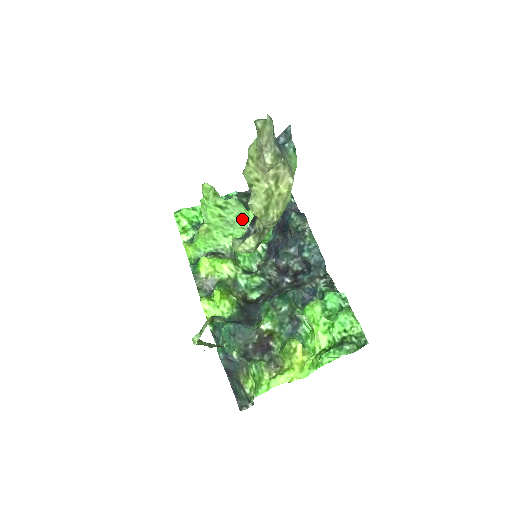
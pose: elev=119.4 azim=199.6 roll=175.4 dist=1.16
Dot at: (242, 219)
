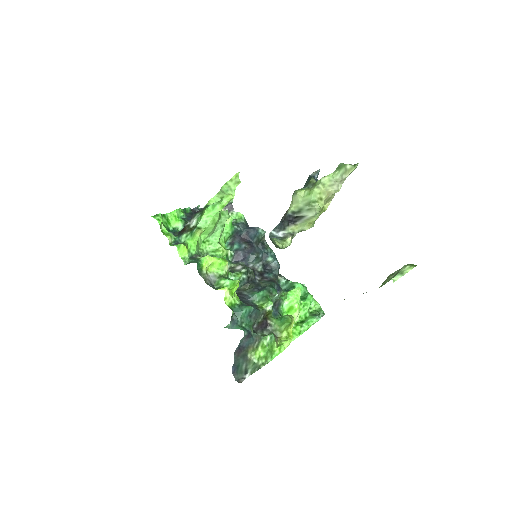
Dot at: (223, 229)
